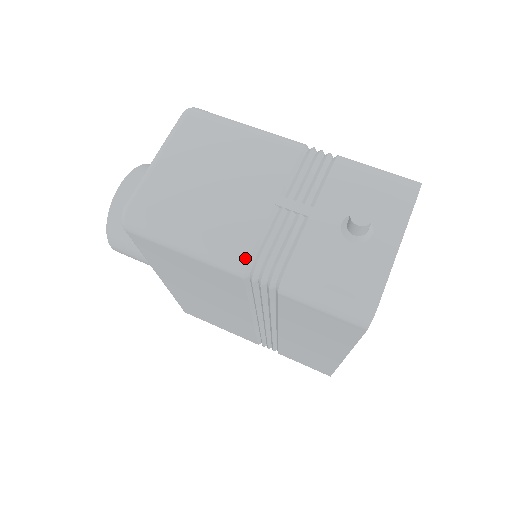
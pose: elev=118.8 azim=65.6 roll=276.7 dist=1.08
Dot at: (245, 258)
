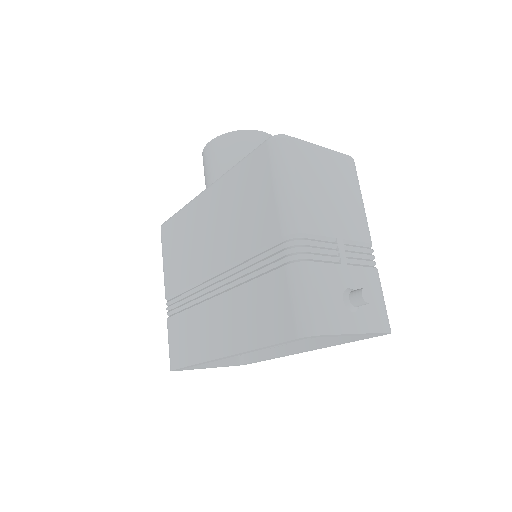
Dot at: (300, 230)
